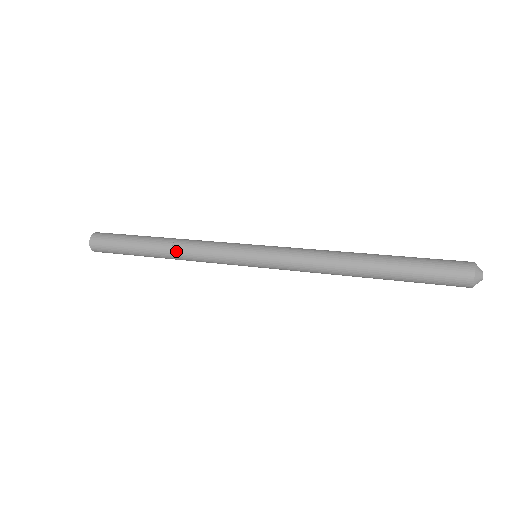
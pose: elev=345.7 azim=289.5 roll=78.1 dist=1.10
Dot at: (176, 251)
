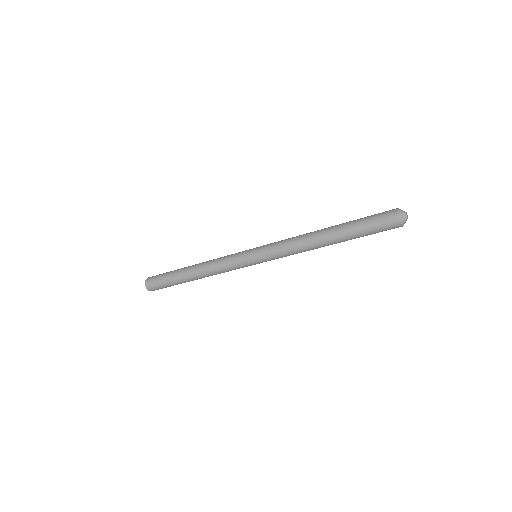
Dot at: (202, 266)
